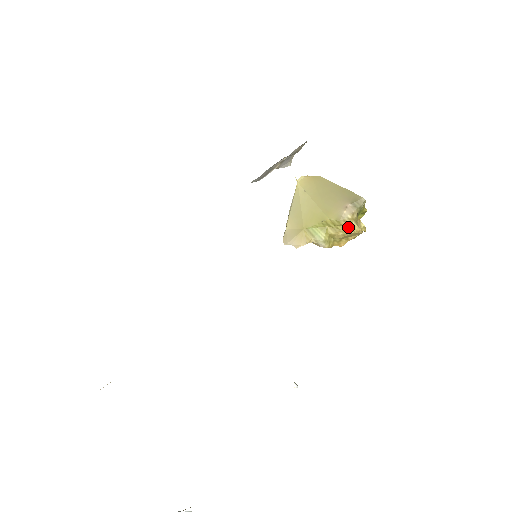
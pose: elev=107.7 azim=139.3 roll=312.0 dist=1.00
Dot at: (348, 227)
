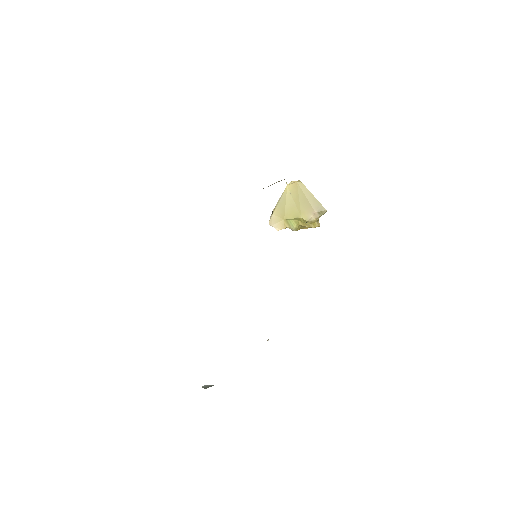
Dot at: (312, 224)
